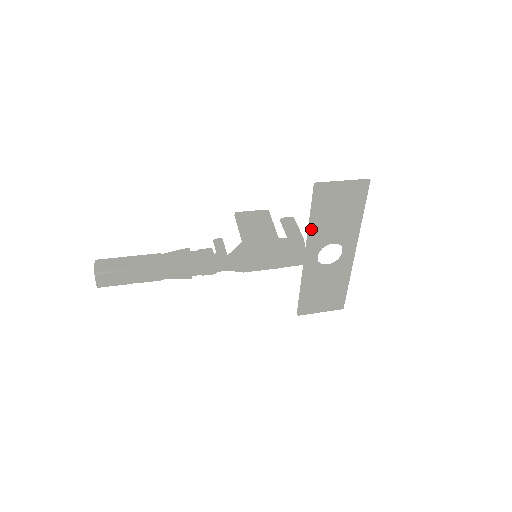
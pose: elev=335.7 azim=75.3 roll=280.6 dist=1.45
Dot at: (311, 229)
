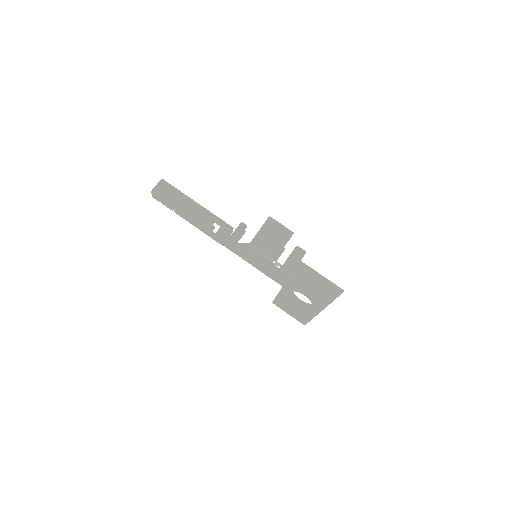
Dot at: (291, 278)
